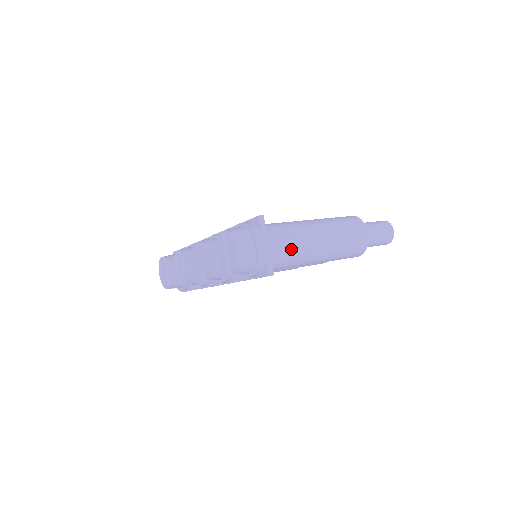
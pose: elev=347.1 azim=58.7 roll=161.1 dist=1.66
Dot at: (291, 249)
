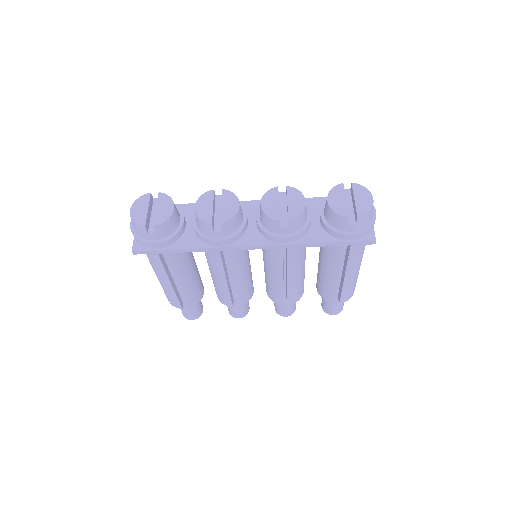
Dot at: occluded
